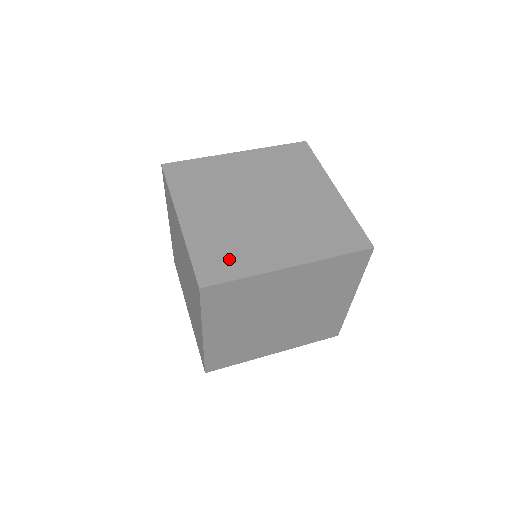
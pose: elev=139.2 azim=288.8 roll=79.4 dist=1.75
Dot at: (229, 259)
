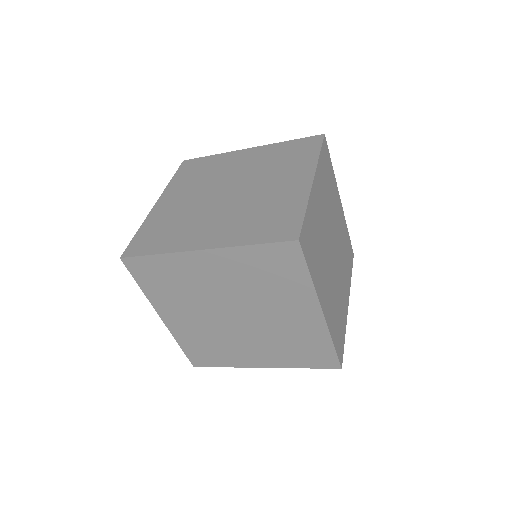
Dot at: occluded
